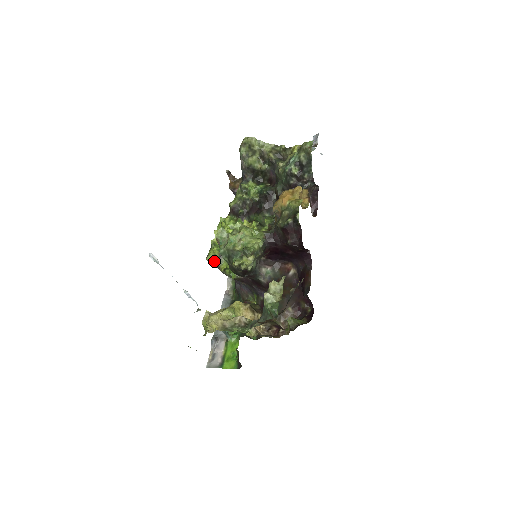
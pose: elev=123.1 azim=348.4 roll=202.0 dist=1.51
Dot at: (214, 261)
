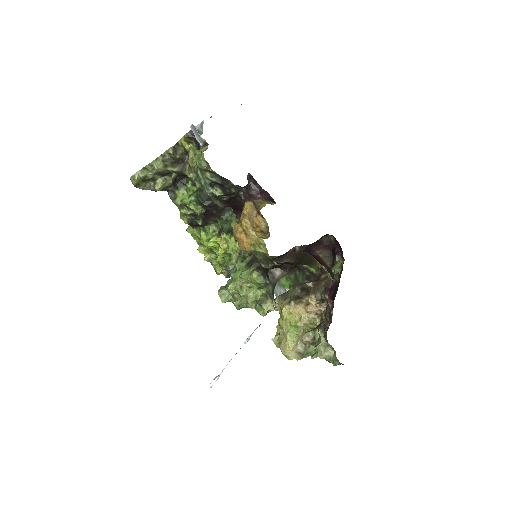
Dot at: (227, 277)
